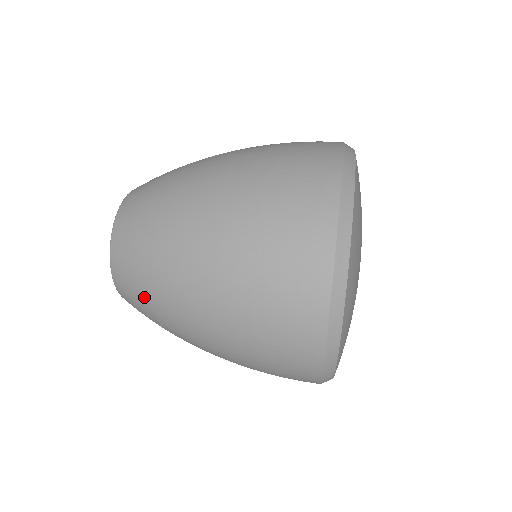
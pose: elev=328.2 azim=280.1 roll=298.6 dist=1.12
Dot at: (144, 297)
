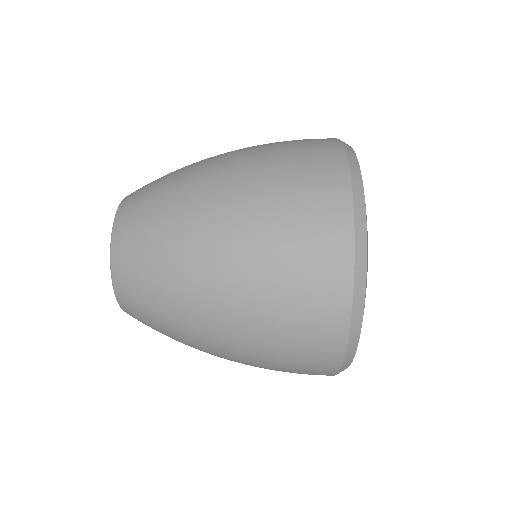
Dot at: (151, 286)
